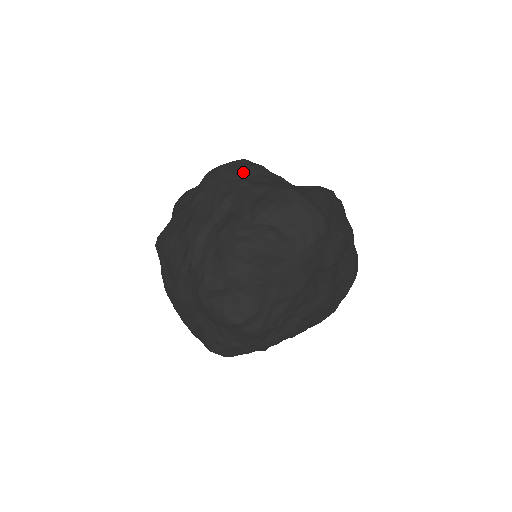
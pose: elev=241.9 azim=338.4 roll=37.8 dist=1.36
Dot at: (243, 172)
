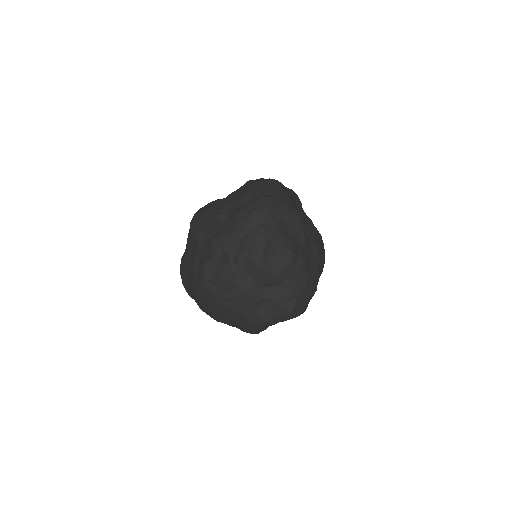
Dot at: (210, 205)
